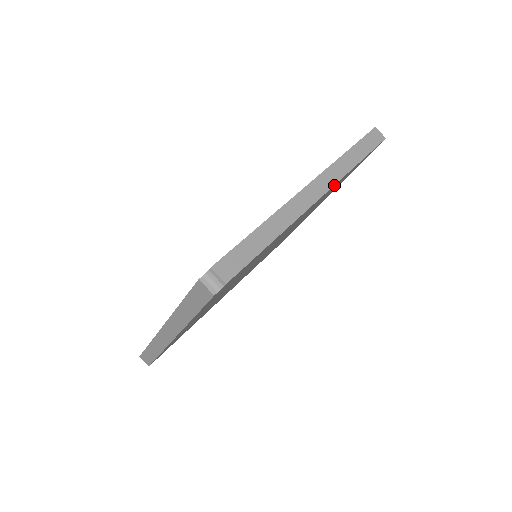
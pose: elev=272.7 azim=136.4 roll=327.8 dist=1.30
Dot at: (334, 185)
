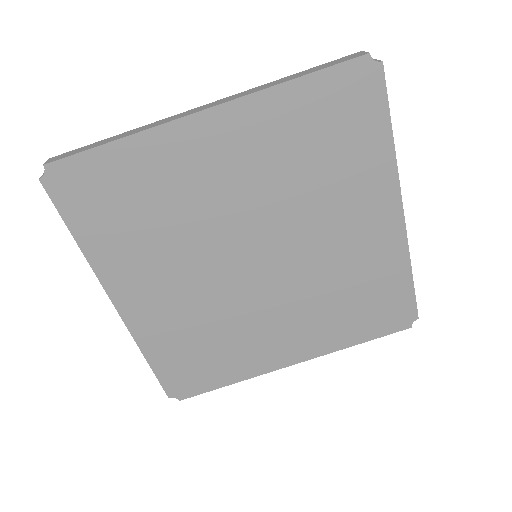
Dot at: (239, 102)
